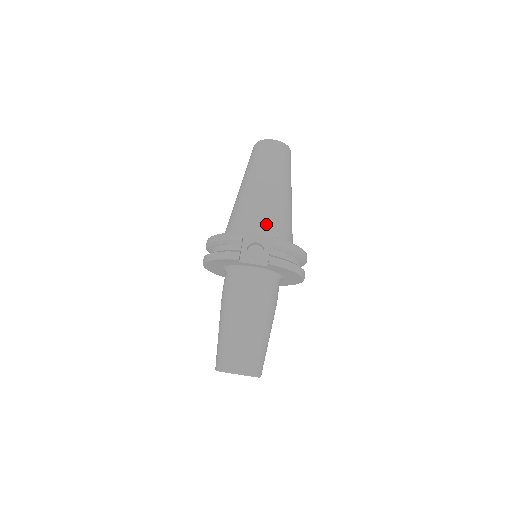
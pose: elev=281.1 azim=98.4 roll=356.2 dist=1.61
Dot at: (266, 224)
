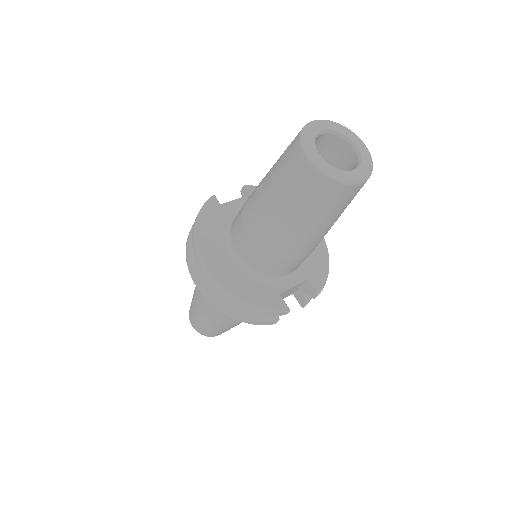
Dot at: occluded
